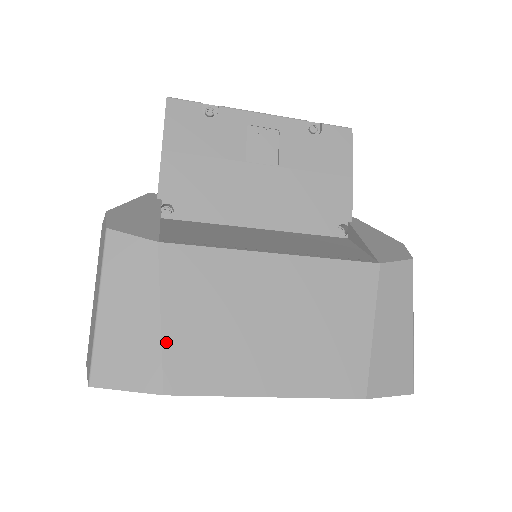
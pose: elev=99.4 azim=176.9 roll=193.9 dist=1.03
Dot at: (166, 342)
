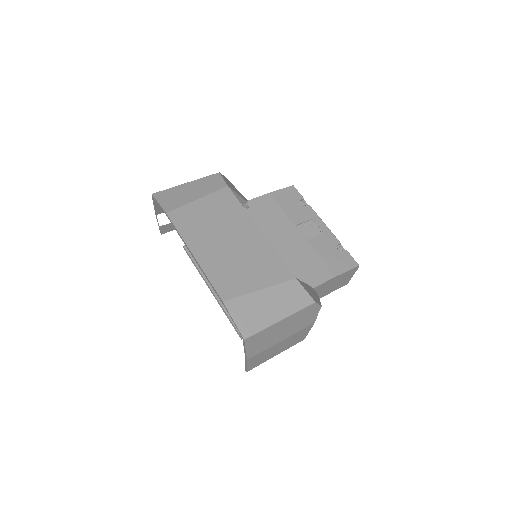
Dot at: (189, 205)
